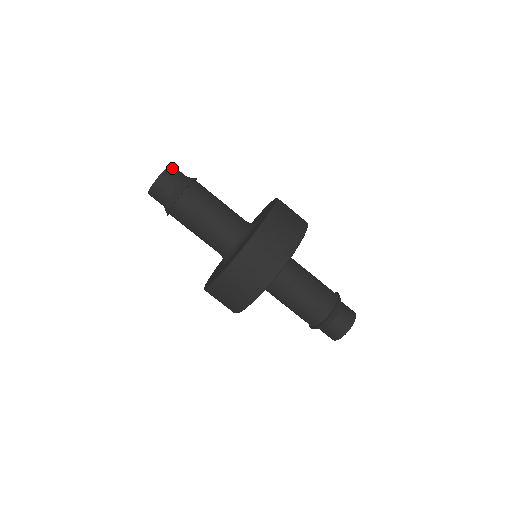
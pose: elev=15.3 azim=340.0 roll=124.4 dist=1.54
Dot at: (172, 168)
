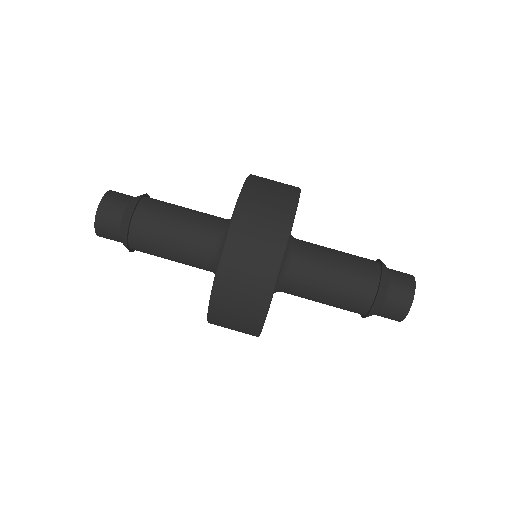
Dot at: (105, 203)
